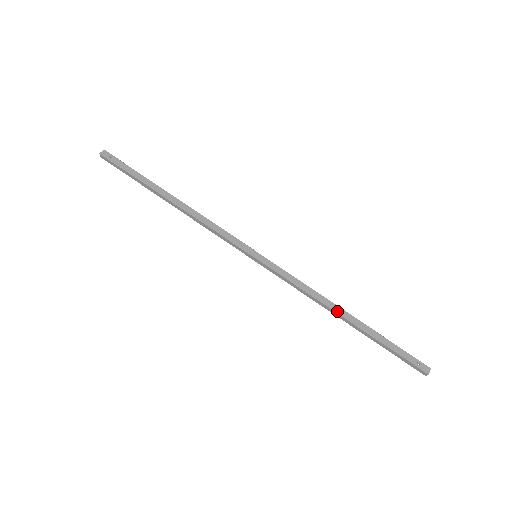
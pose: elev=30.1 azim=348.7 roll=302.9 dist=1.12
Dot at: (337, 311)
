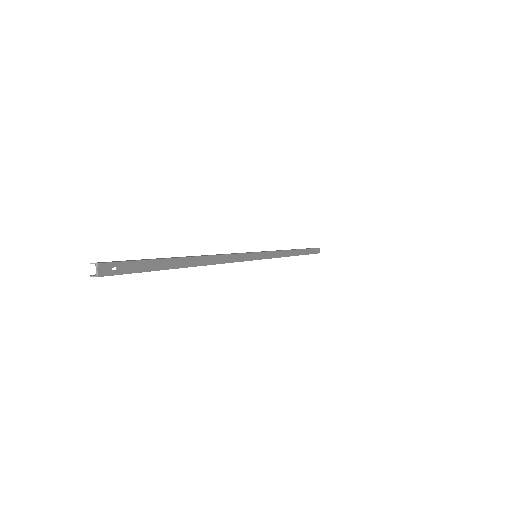
Dot at: (294, 255)
